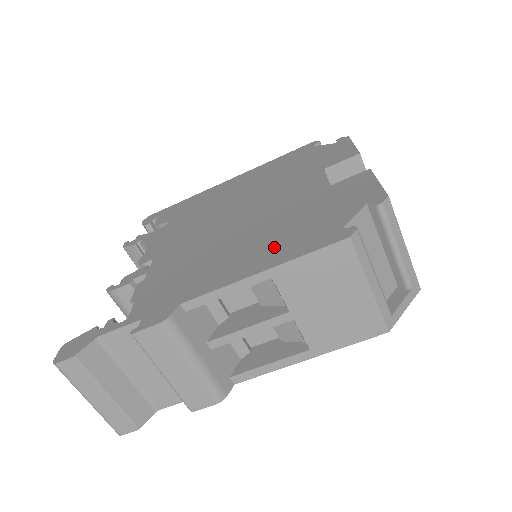
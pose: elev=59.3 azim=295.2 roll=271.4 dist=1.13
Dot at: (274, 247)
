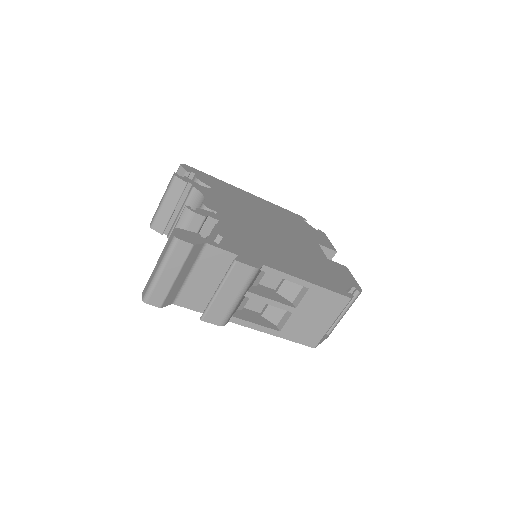
Dot at: (311, 272)
